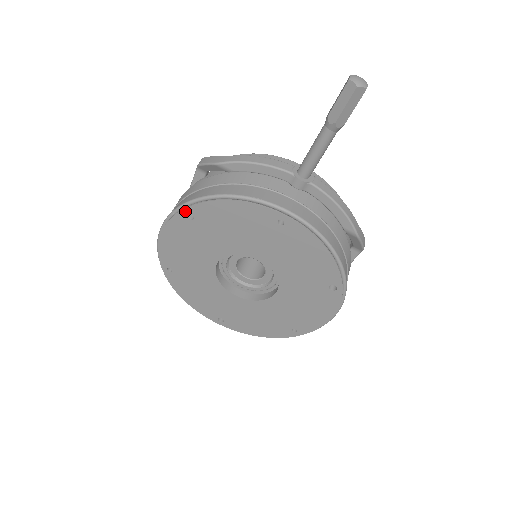
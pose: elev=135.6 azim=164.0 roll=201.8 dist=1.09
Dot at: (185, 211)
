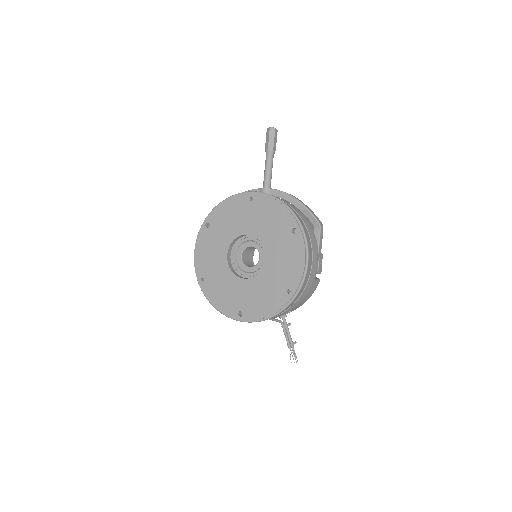
Dot at: (205, 223)
